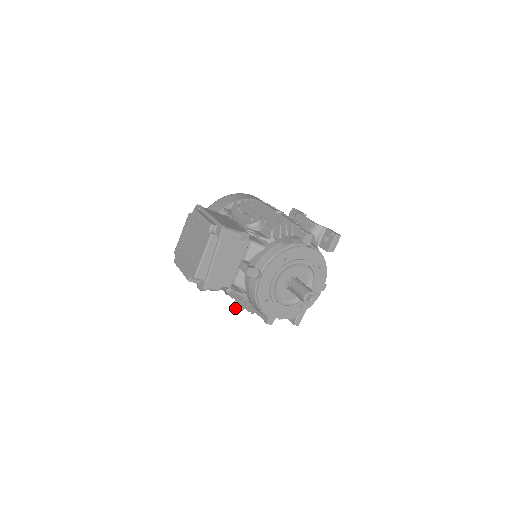
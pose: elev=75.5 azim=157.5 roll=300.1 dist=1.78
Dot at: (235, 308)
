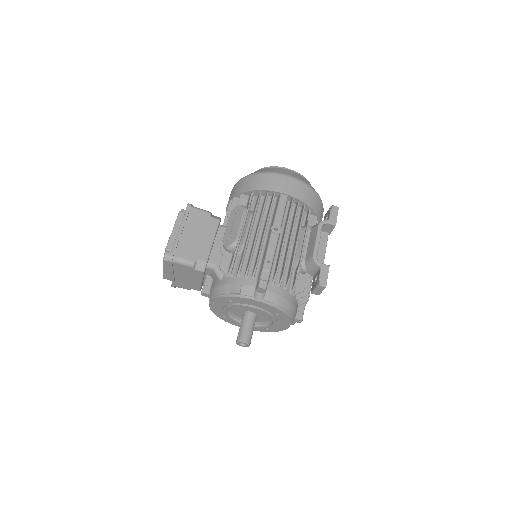
Dot at: occluded
